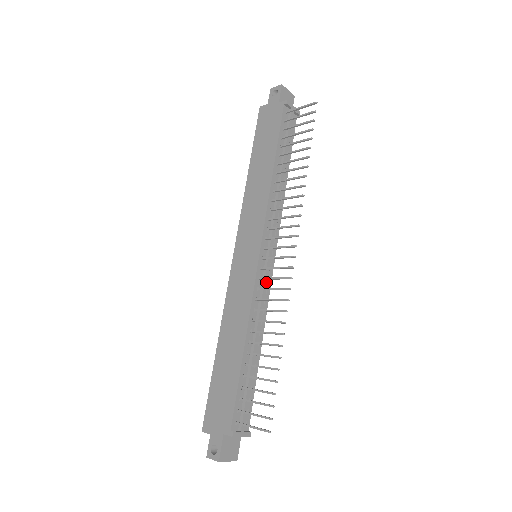
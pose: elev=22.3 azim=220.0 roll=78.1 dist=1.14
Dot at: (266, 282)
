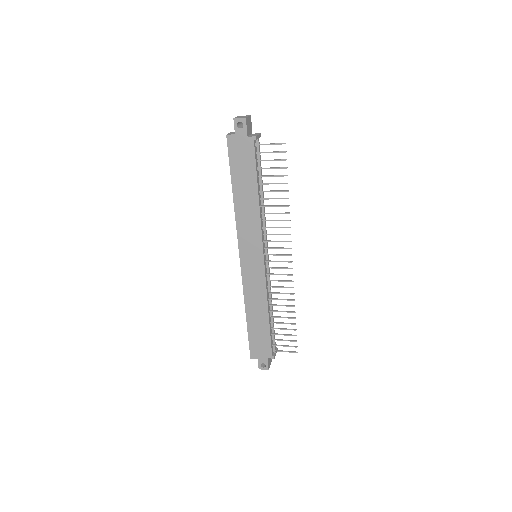
Dot at: (269, 273)
